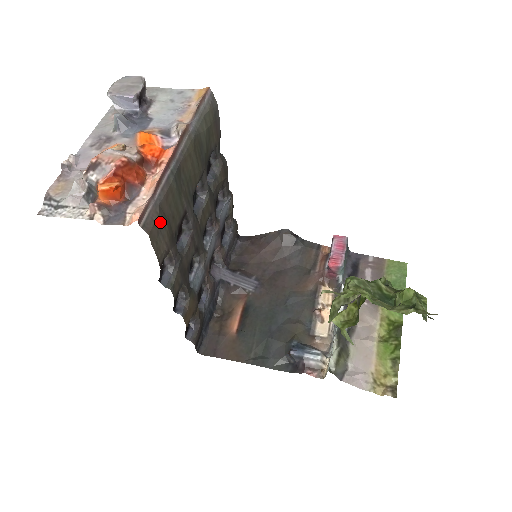
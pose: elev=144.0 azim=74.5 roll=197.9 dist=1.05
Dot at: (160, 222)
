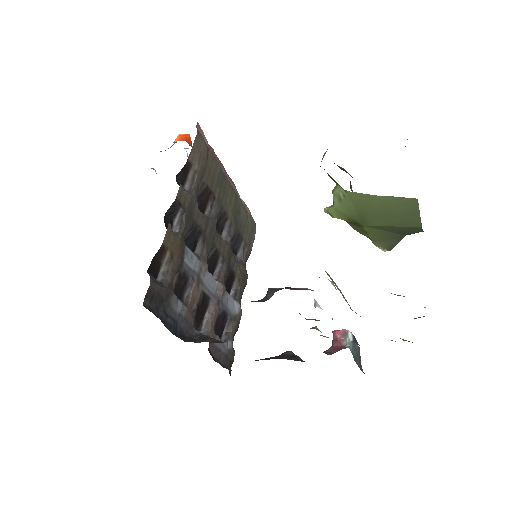
Dot at: (204, 150)
